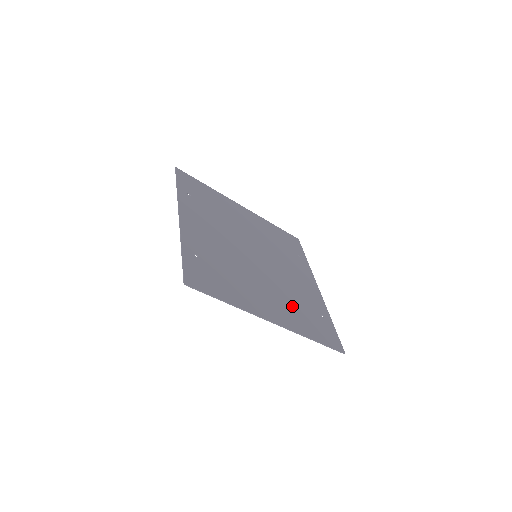
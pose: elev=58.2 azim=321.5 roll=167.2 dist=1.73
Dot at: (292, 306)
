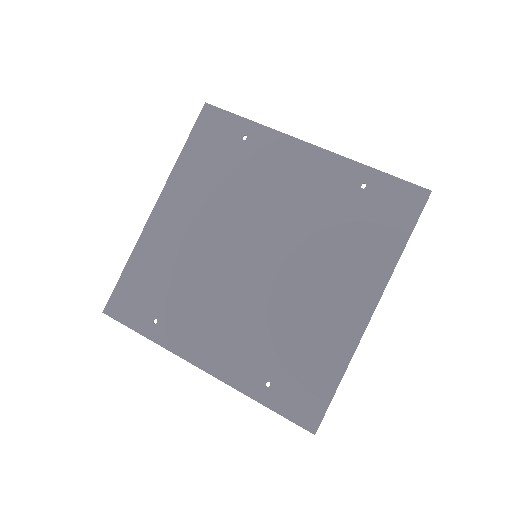
Dot at: (345, 248)
